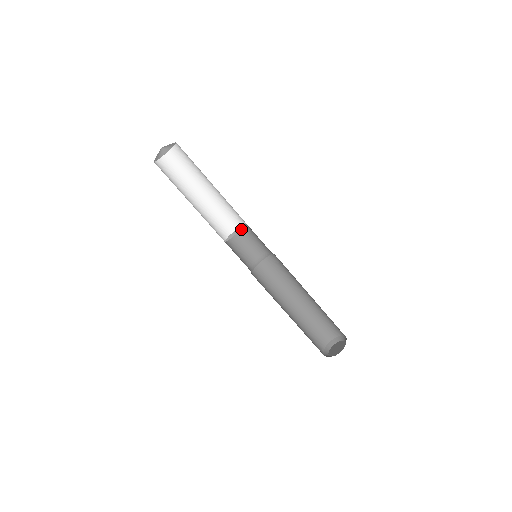
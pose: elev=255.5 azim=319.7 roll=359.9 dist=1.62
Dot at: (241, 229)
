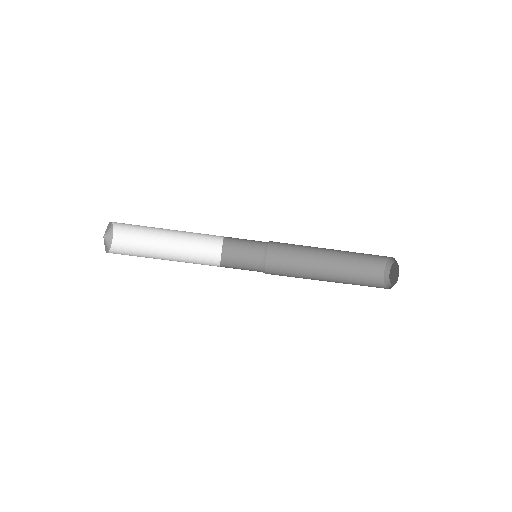
Dot at: (227, 237)
